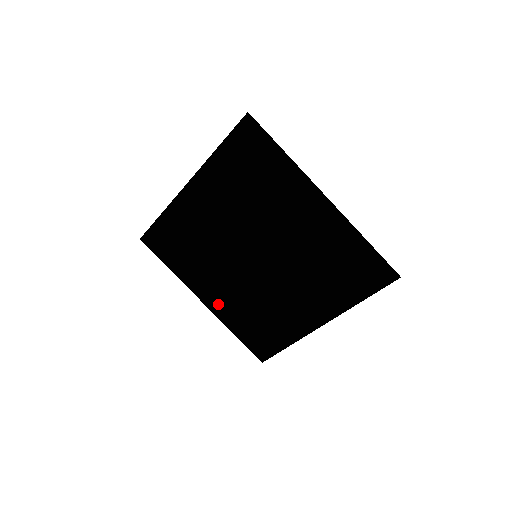
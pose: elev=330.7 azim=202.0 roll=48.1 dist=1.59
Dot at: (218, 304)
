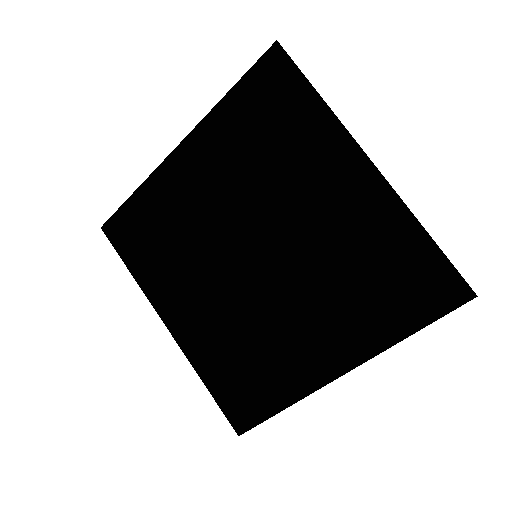
Dot at: (189, 332)
